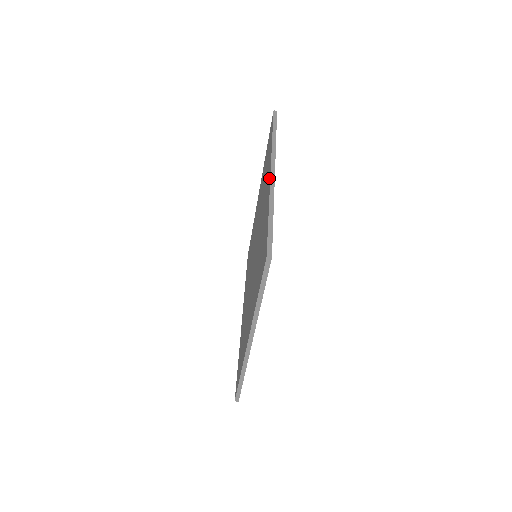
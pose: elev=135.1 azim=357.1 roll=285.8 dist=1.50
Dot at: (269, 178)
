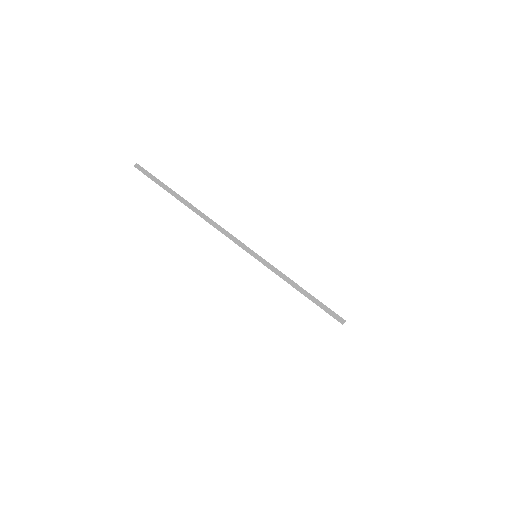
Dot at: occluded
